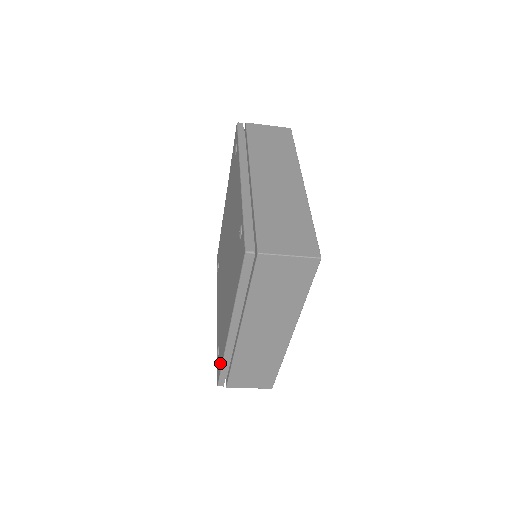
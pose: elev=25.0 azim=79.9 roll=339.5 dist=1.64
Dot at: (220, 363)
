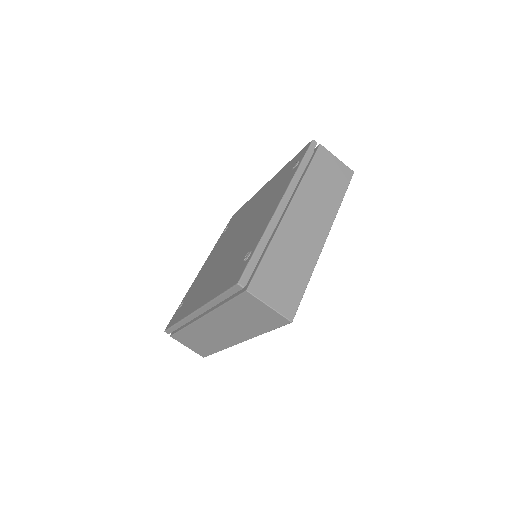
Dot at: (176, 319)
